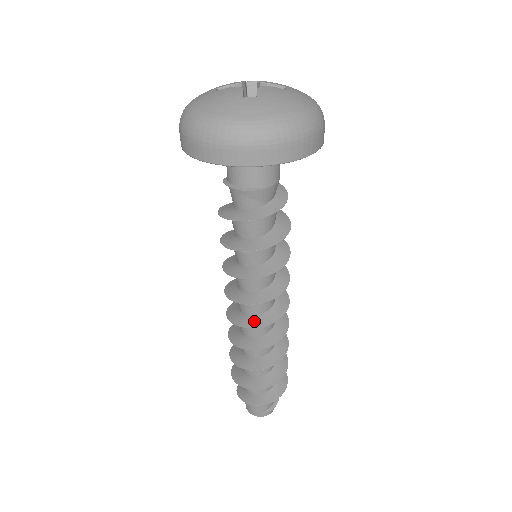
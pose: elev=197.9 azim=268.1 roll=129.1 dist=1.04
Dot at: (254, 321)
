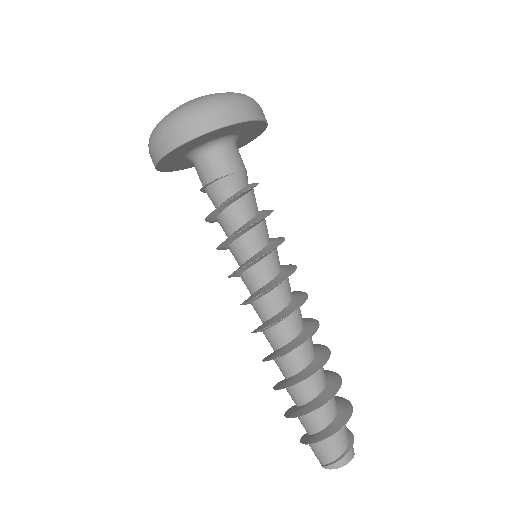
Dot at: (272, 320)
